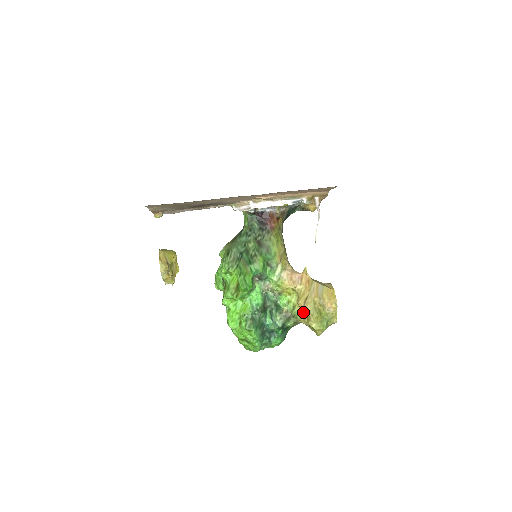
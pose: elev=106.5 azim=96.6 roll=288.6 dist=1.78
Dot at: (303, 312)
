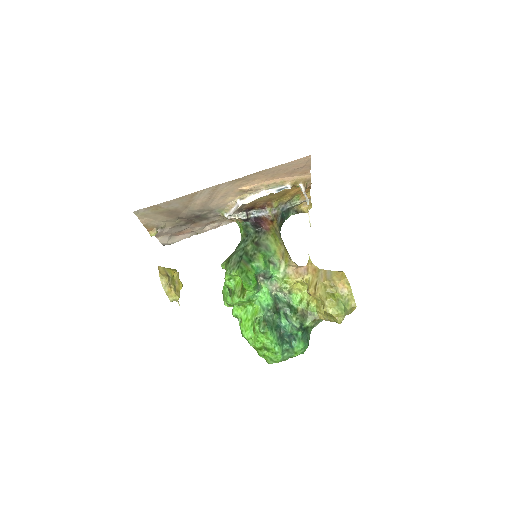
Dot at: (318, 305)
